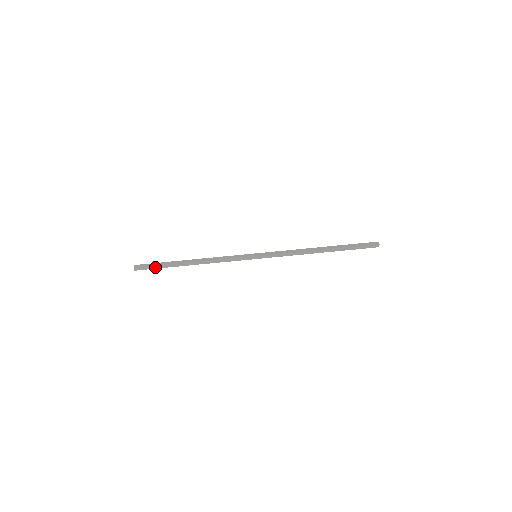
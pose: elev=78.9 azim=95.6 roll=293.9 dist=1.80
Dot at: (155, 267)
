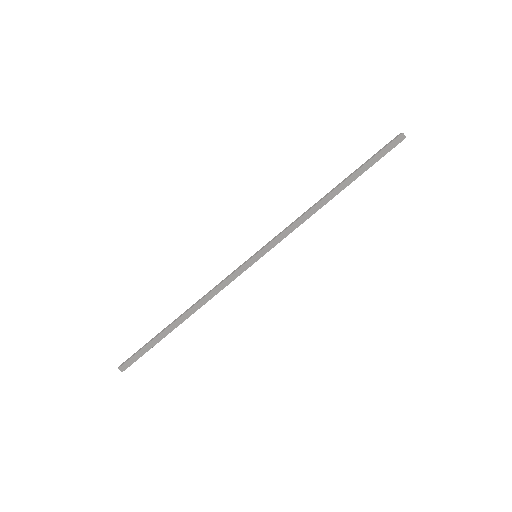
Dot at: (143, 352)
